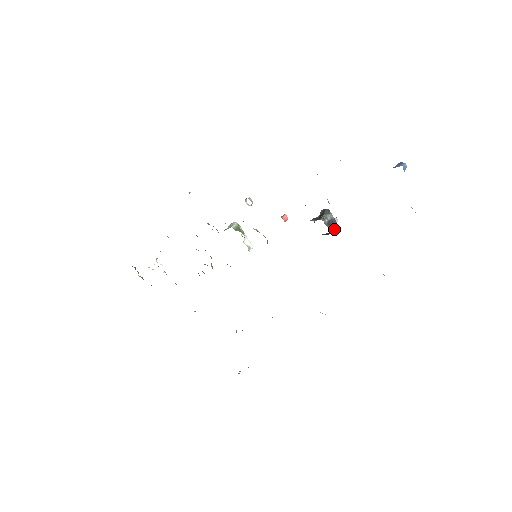
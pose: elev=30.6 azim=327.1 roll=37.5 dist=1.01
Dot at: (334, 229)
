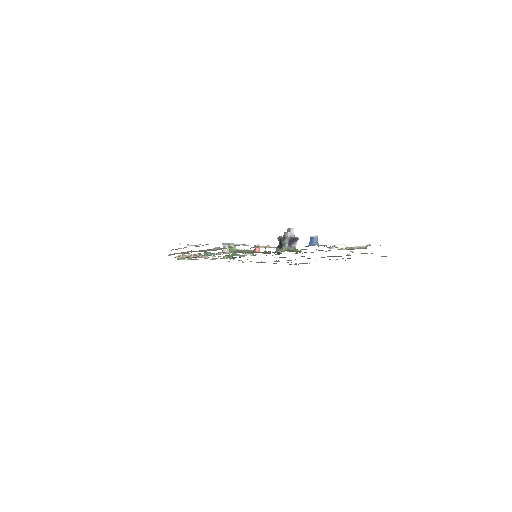
Dot at: (296, 242)
